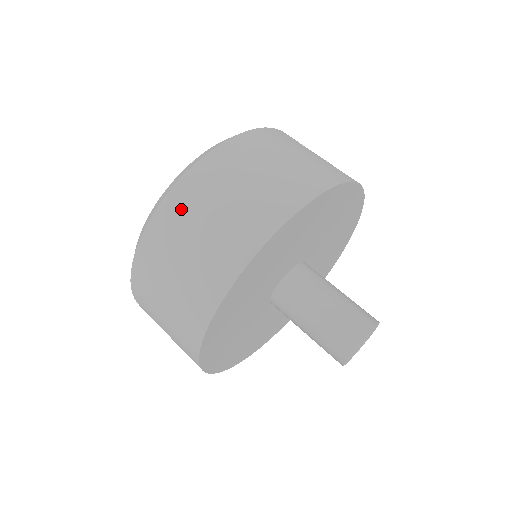
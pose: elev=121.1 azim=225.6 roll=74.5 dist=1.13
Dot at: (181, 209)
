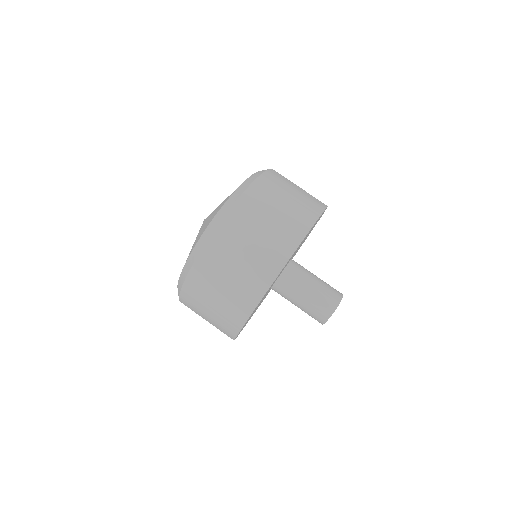
Dot at: (192, 300)
